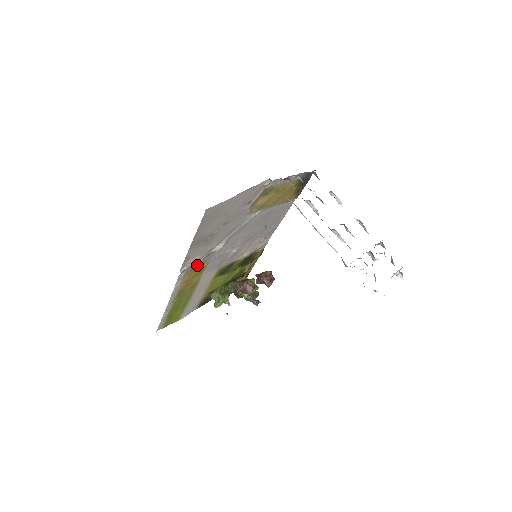
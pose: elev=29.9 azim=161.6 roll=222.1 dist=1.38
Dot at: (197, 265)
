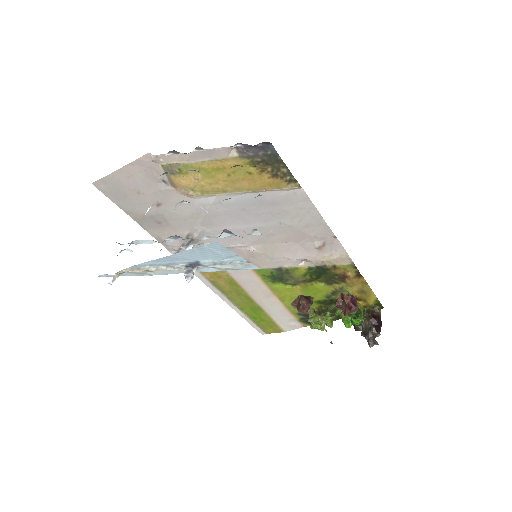
Dot at: occluded
